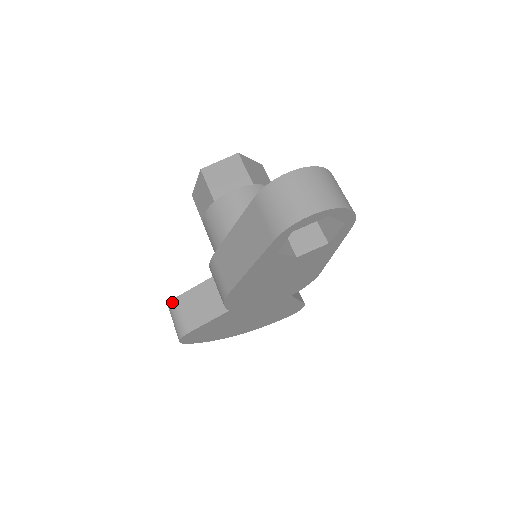
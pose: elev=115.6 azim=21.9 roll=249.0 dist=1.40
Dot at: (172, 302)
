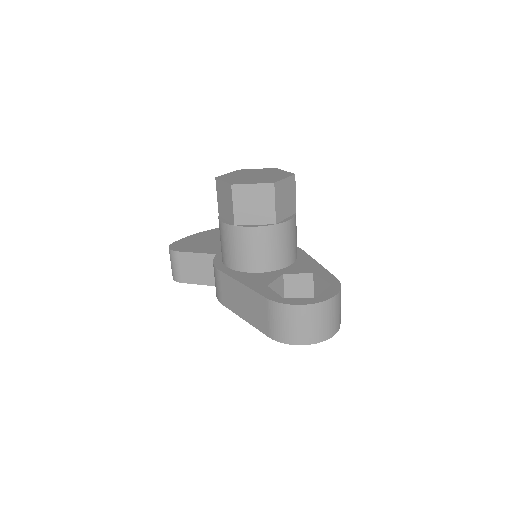
Dot at: (173, 252)
